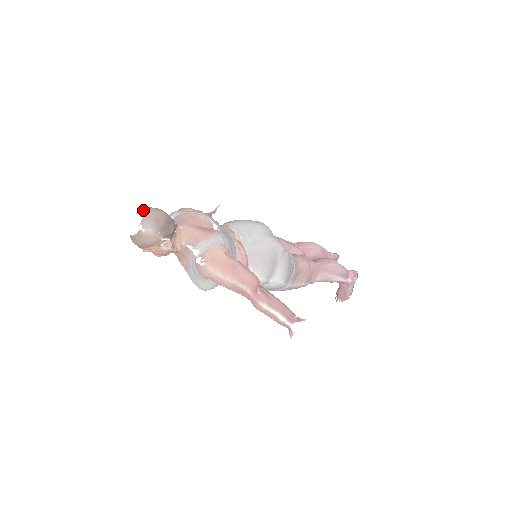
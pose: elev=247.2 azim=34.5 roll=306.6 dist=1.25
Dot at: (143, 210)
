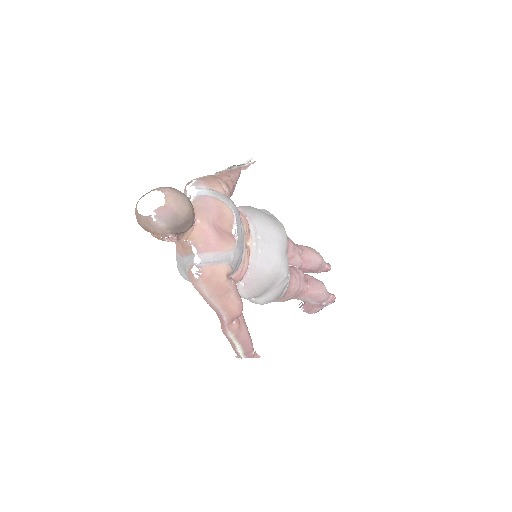
Dot at: (167, 194)
